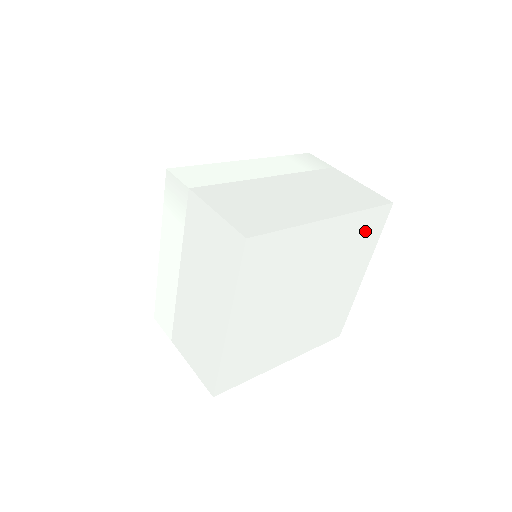
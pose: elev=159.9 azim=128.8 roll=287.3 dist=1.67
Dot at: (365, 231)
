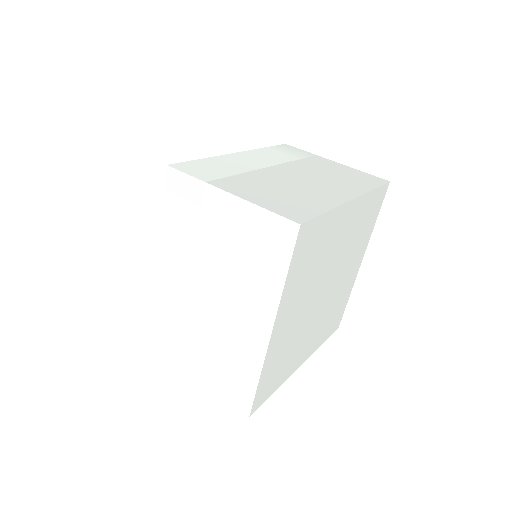
Dot at: (370, 212)
